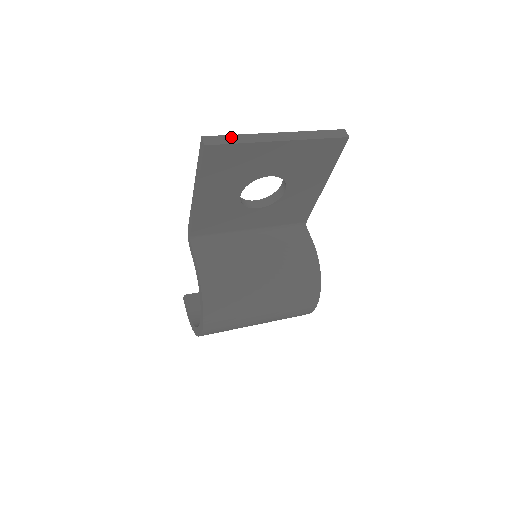
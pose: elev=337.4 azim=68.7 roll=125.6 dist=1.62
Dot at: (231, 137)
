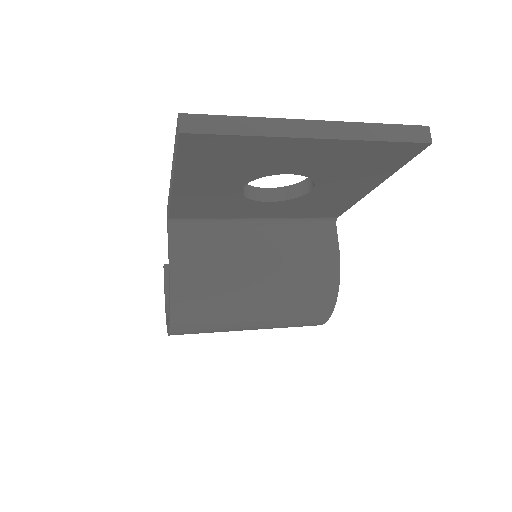
Dot at: (230, 120)
